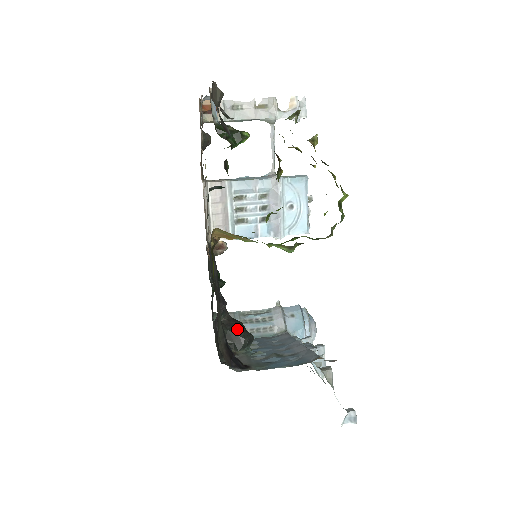
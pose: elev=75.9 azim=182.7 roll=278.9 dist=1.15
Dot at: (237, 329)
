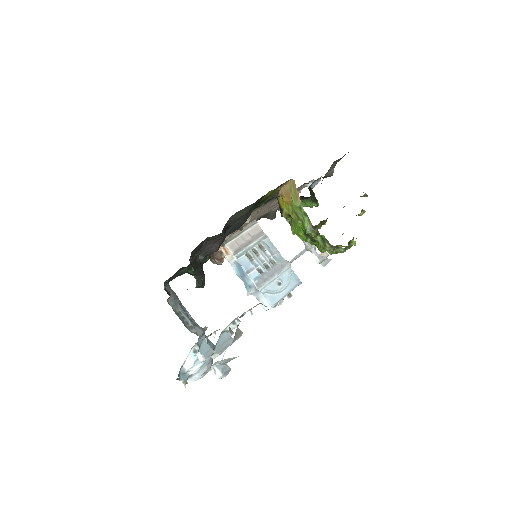
Dot at: occluded
